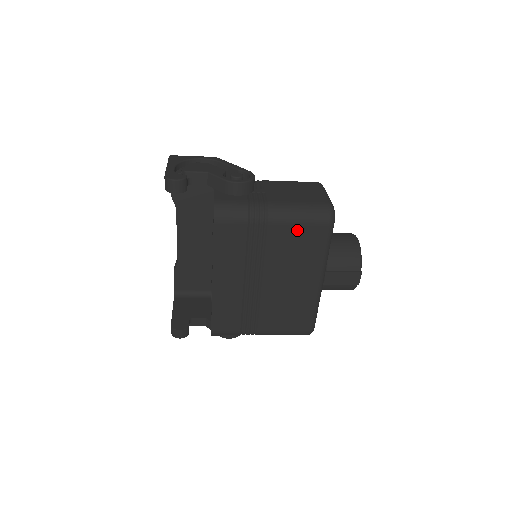
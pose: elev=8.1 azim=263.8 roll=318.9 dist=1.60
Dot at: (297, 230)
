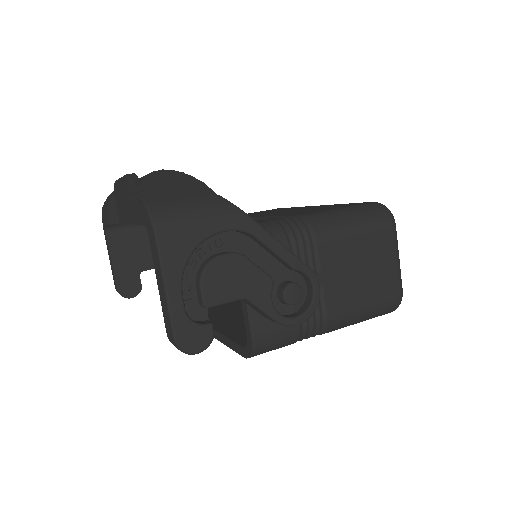
Dot at: occluded
